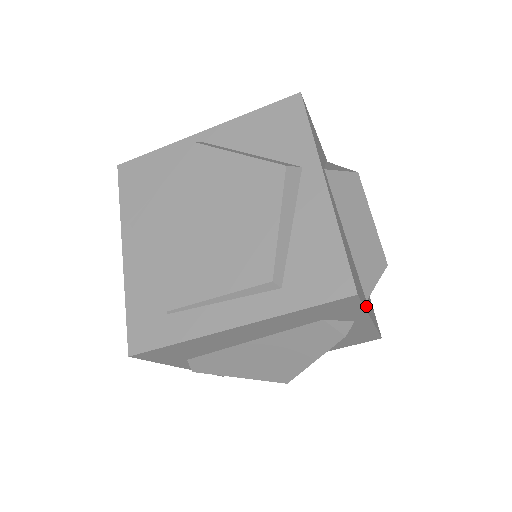
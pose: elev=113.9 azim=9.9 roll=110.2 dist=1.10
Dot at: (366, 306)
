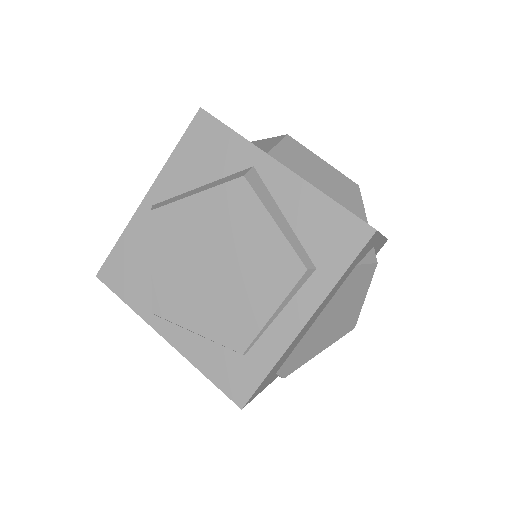
Dot at: occluded
